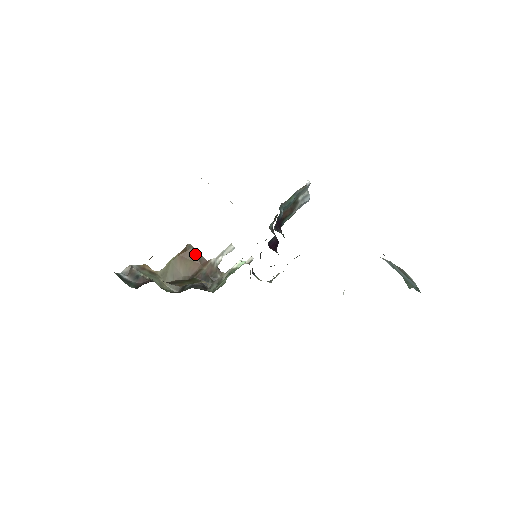
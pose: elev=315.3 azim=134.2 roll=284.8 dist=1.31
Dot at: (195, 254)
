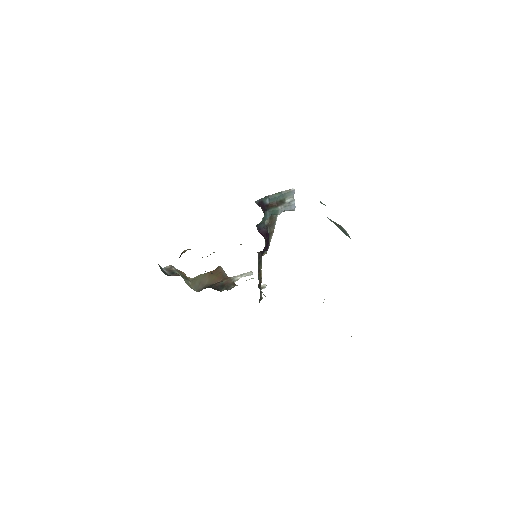
Dot at: (221, 272)
